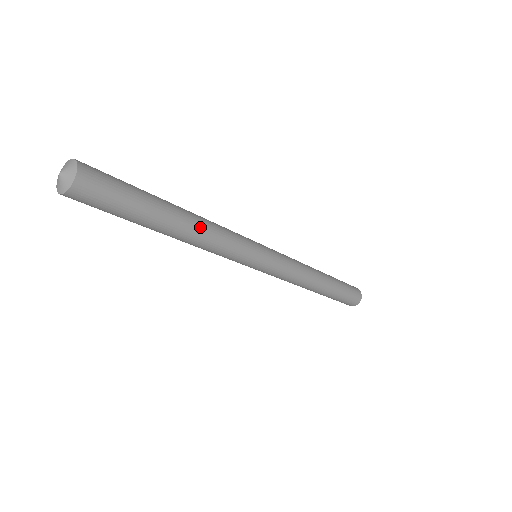
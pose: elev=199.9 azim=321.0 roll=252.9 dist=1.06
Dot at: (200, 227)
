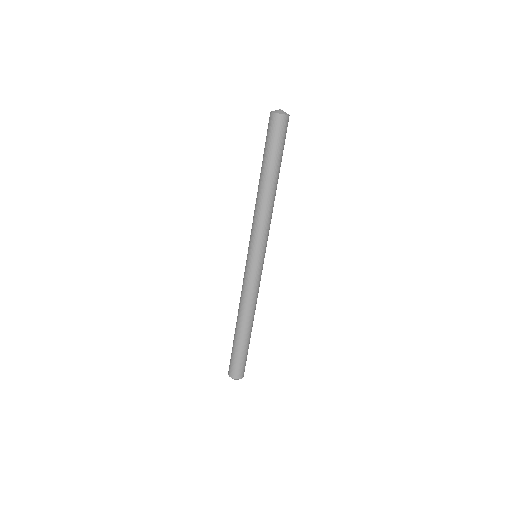
Dot at: occluded
